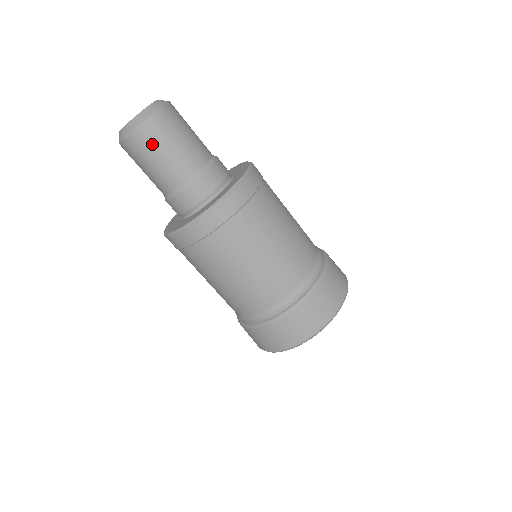
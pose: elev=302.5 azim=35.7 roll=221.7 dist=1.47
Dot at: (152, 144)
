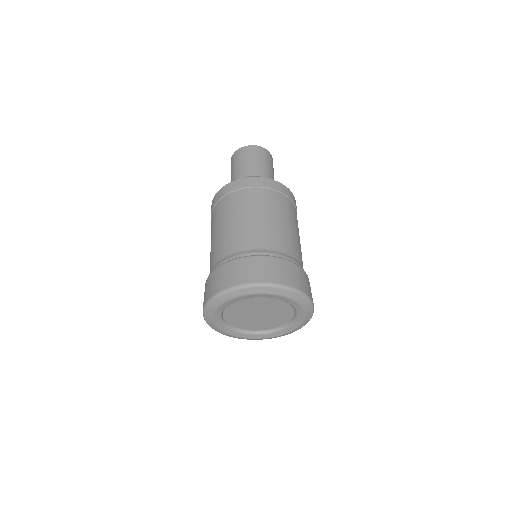
Dot at: (238, 159)
